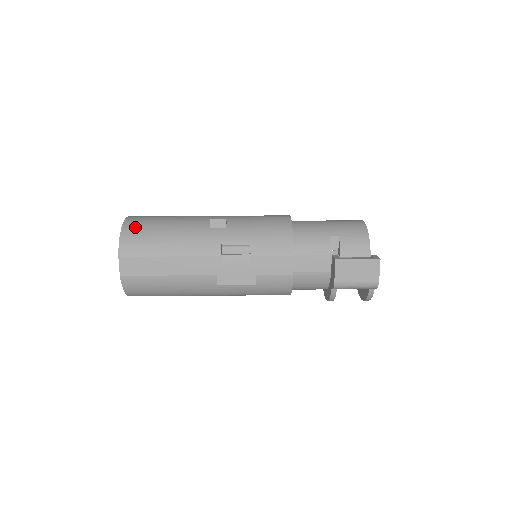
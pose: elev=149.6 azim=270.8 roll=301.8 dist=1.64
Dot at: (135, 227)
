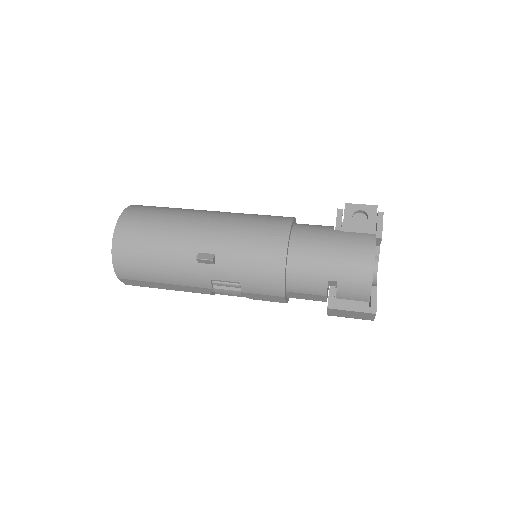
Dot at: (124, 253)
